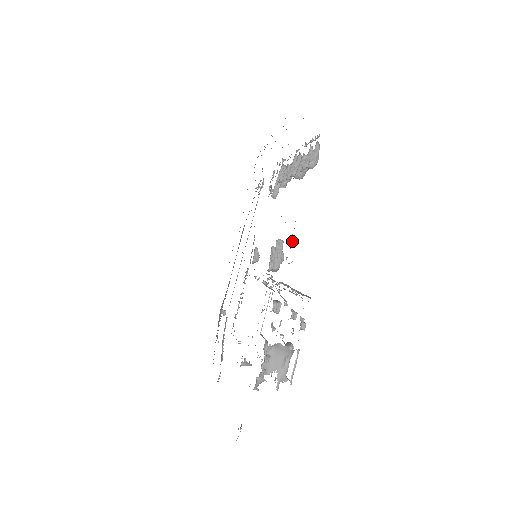
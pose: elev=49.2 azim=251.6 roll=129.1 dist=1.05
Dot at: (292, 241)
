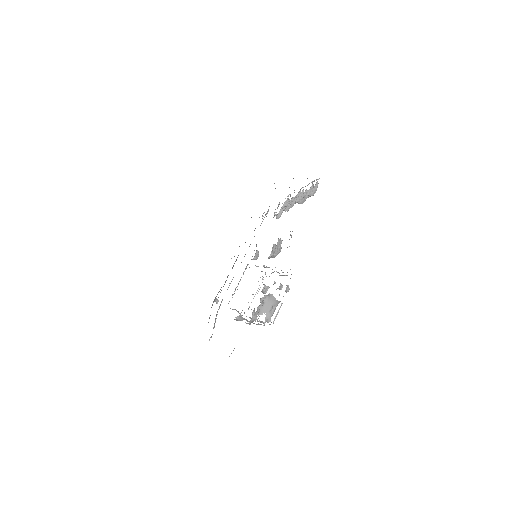
Dot at: occluded
